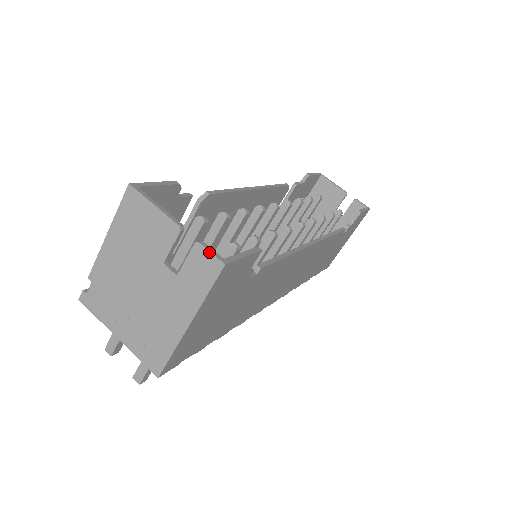
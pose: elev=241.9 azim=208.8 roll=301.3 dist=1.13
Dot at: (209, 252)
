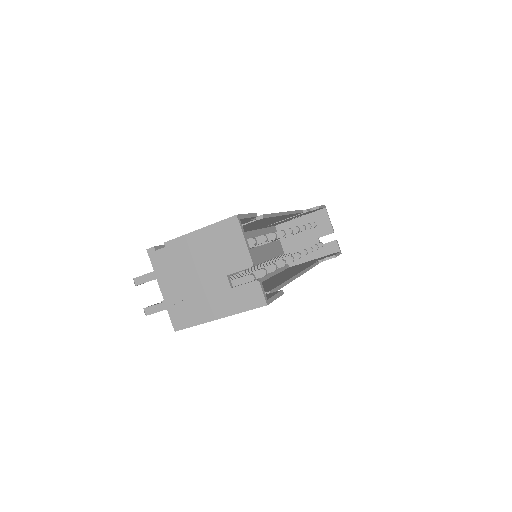
Dot at: (262, 292)
